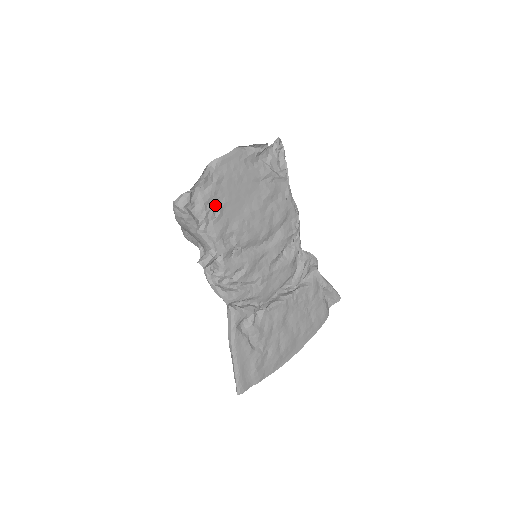
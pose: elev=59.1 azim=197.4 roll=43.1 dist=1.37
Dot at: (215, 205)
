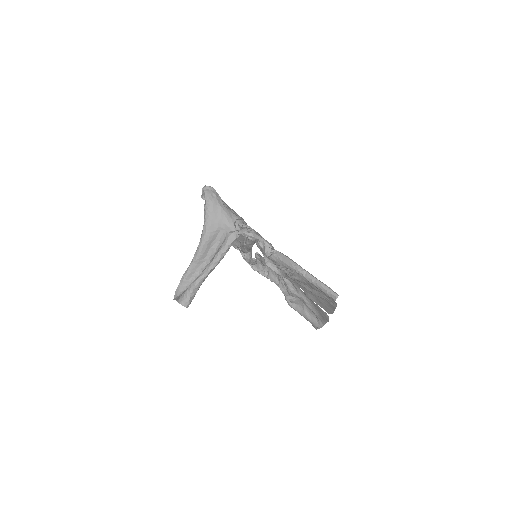
Dot at: occluded
